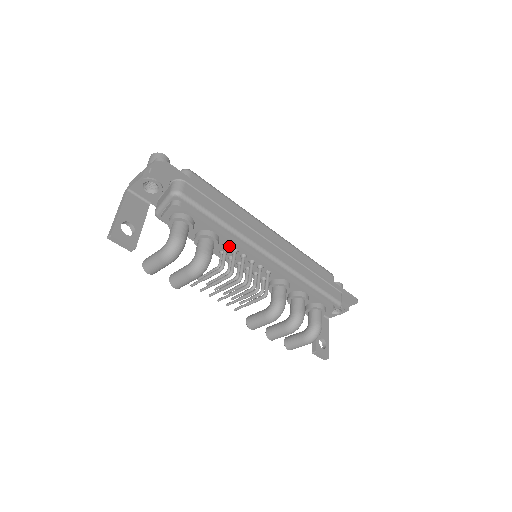
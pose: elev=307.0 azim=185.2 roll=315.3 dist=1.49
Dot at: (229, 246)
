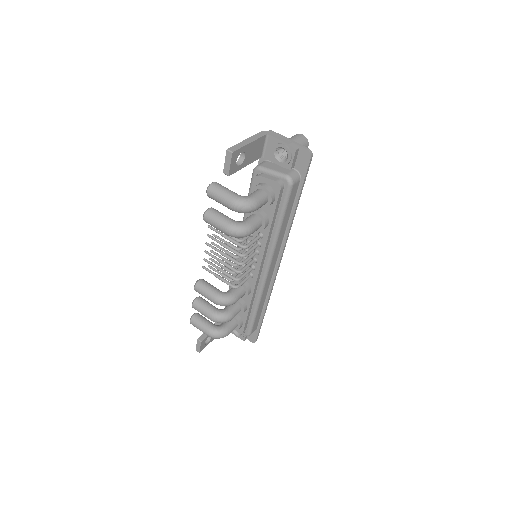
Dot at: (261, 238)
